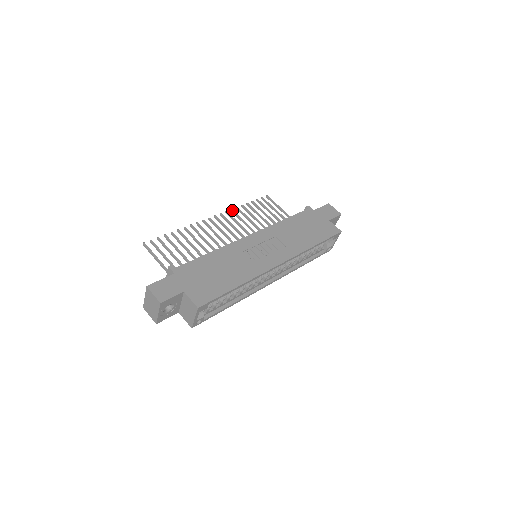
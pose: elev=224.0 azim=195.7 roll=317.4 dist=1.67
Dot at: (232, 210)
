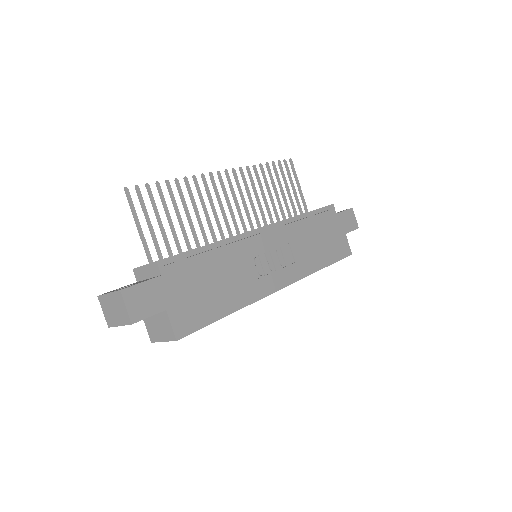
Dot at: (248, 168)
